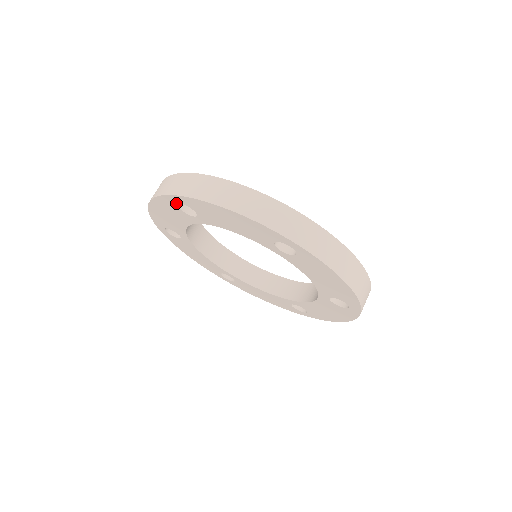
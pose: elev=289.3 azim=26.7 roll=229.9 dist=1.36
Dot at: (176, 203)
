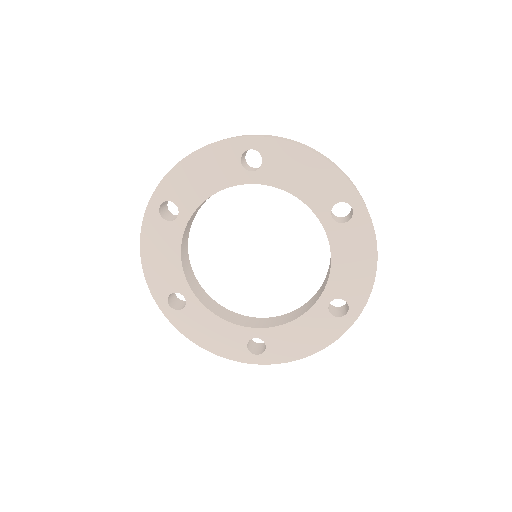
Dot at: (158, 211)
